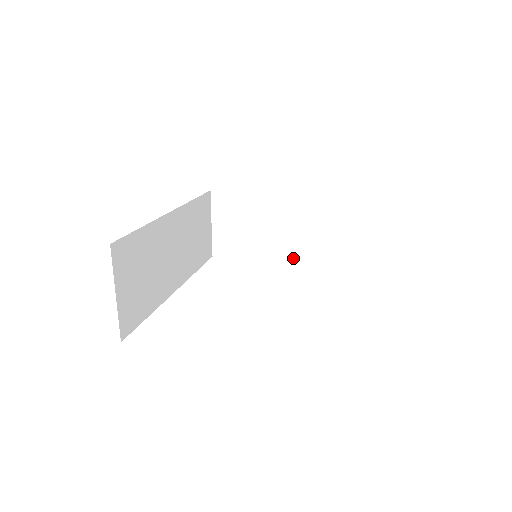
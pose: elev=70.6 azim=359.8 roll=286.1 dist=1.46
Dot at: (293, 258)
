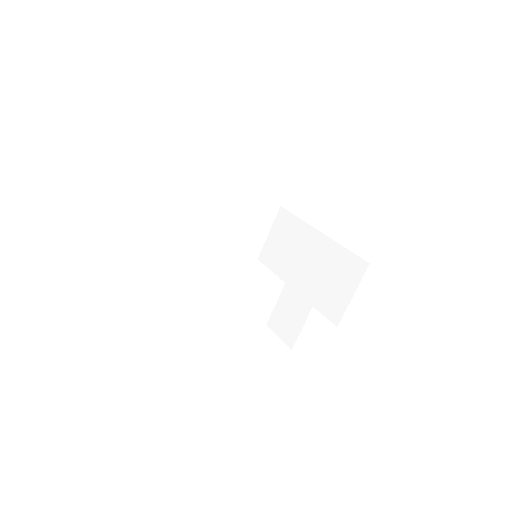
Dot at: (218, 247)
